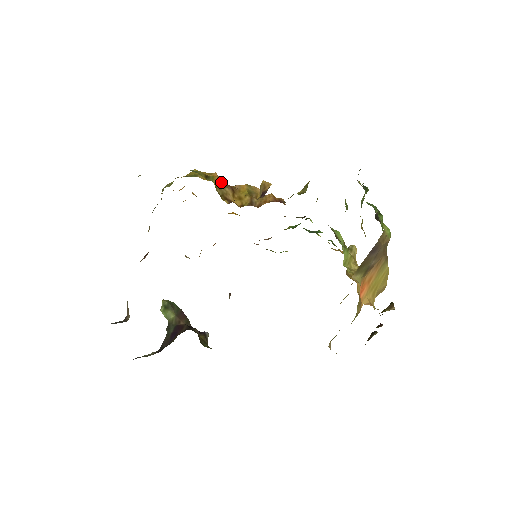
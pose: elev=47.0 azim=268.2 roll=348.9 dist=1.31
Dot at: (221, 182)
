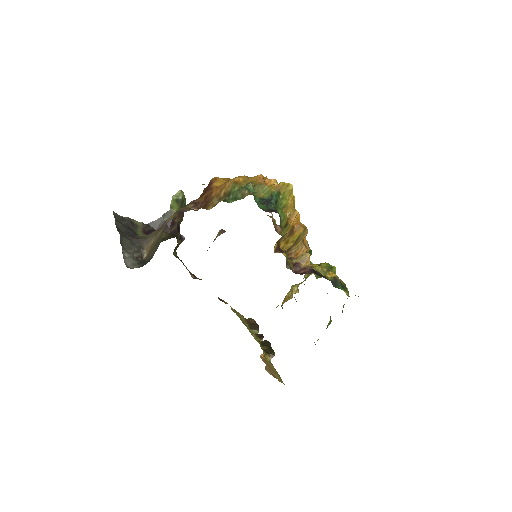
Dot at: occluded
